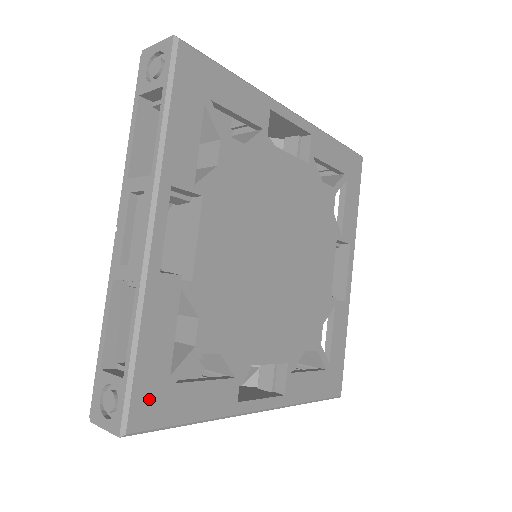
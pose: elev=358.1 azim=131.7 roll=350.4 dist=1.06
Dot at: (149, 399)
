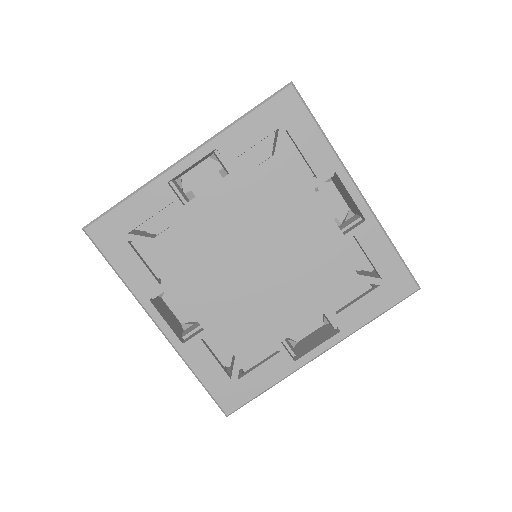
Dot at: (227, 396)
